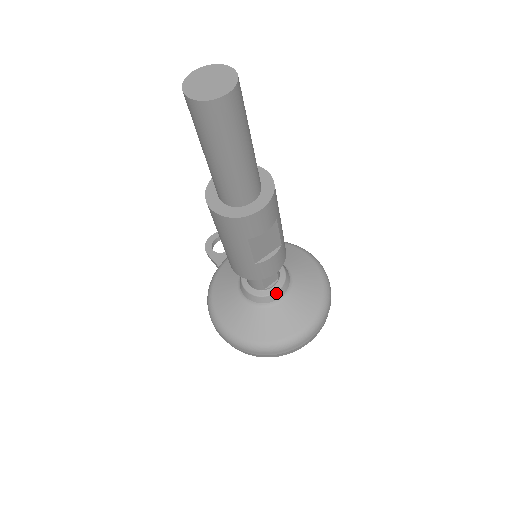
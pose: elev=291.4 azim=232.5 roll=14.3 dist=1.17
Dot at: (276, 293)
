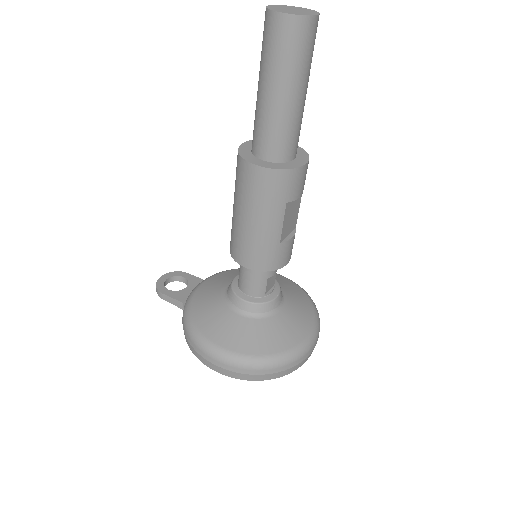
Dot at: (276, 298)
